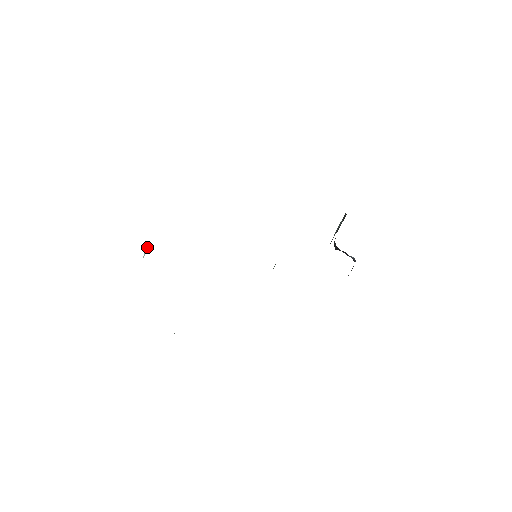
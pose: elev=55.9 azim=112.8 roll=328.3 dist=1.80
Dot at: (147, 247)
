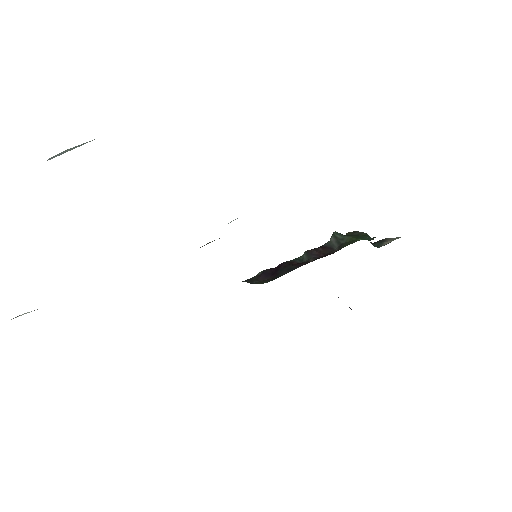
Dot at: occluded
